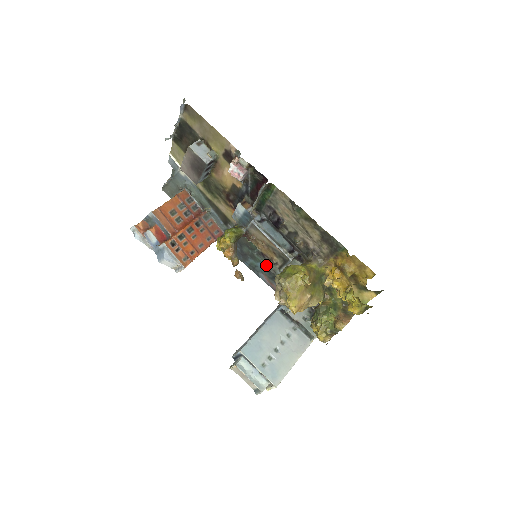
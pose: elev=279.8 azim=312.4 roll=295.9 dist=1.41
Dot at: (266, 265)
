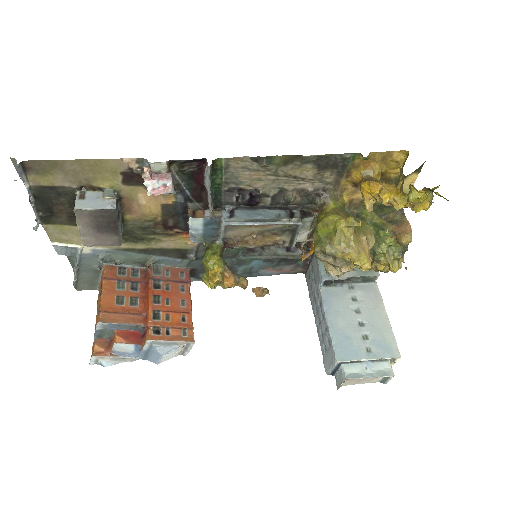
Dot at: (262, 257)
